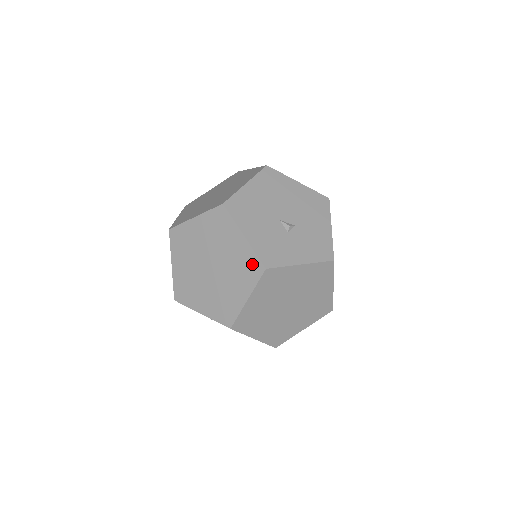
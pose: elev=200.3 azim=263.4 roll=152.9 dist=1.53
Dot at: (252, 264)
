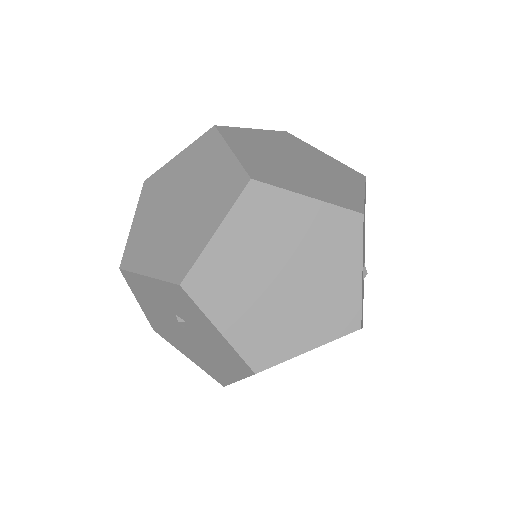
Dot at: (348, 312)
